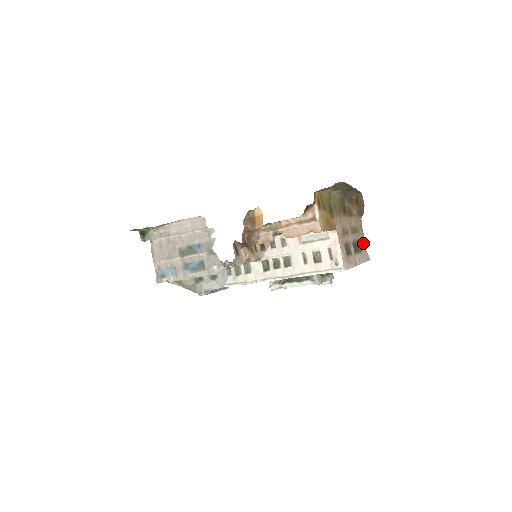
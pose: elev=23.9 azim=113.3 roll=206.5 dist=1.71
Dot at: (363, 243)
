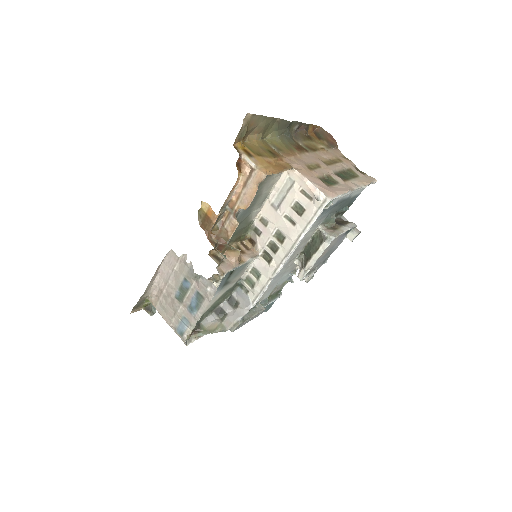
Dot at: (357, 170)
